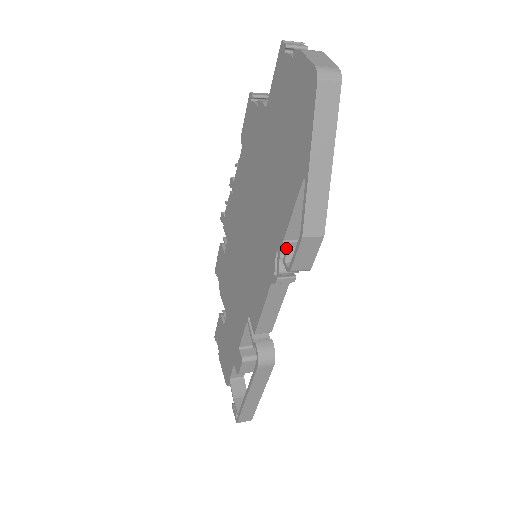
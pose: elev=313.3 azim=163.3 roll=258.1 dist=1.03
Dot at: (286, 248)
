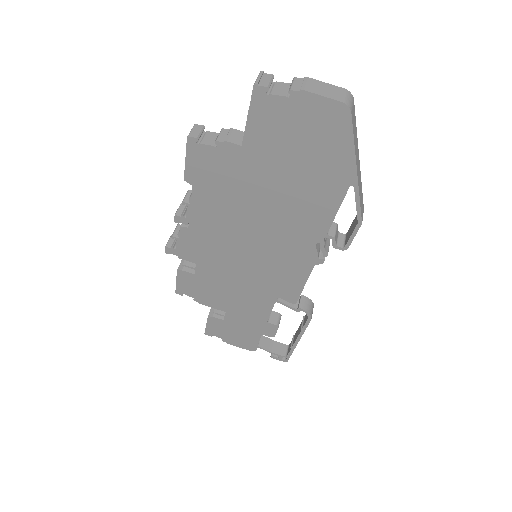
Dot at: (334, 237)
